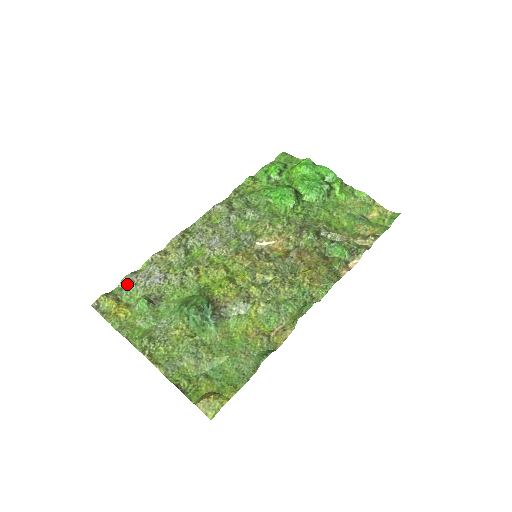
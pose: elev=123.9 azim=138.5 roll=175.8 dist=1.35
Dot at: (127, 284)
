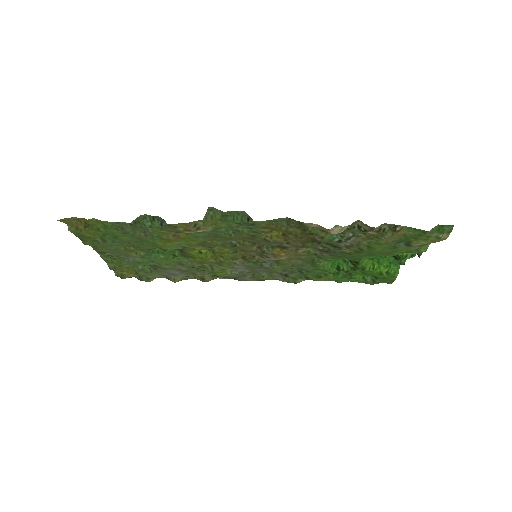
Dot at: (155, 275)
